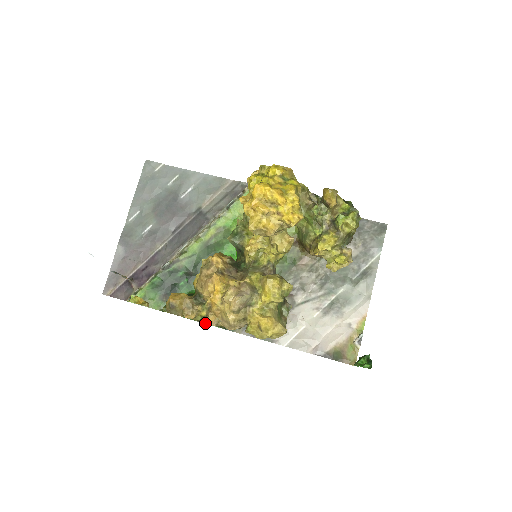
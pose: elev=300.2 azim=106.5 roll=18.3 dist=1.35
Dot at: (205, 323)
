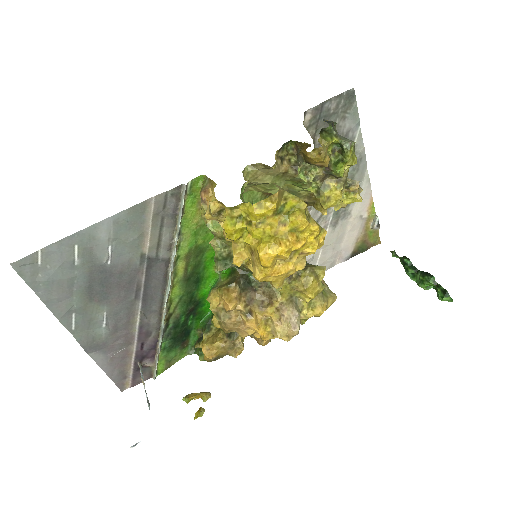
Dot at: occluded
